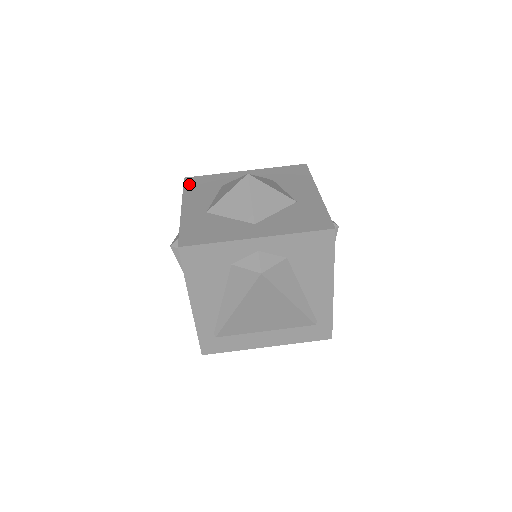
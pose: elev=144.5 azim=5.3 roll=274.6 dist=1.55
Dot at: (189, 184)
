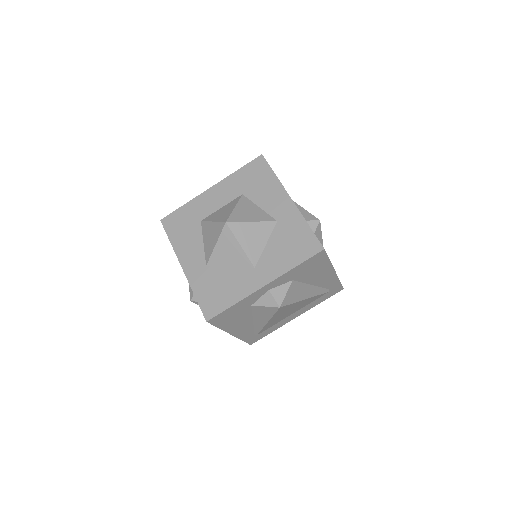
Dot at: (170, 229)
